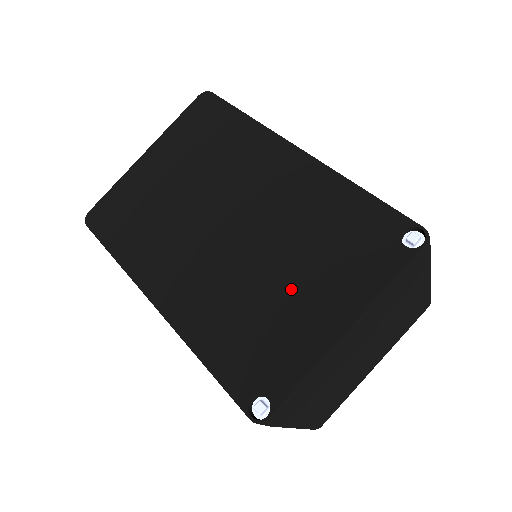
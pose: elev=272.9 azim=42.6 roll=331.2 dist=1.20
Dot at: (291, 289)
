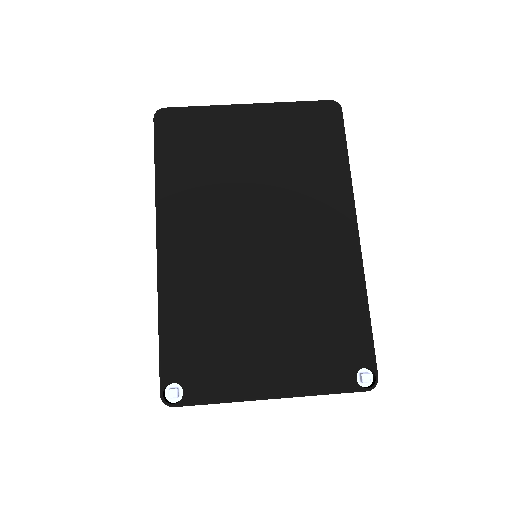
Dot at: (262, 334)
